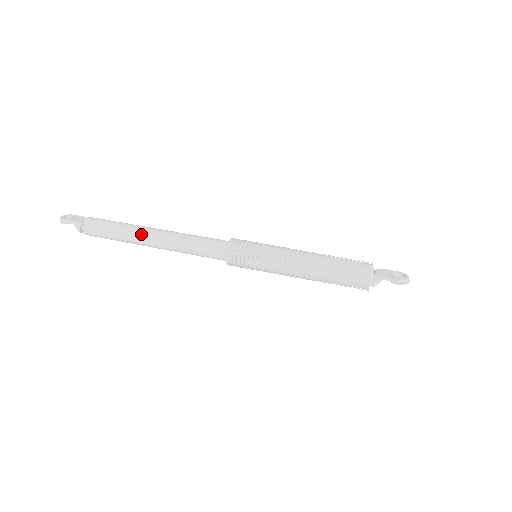
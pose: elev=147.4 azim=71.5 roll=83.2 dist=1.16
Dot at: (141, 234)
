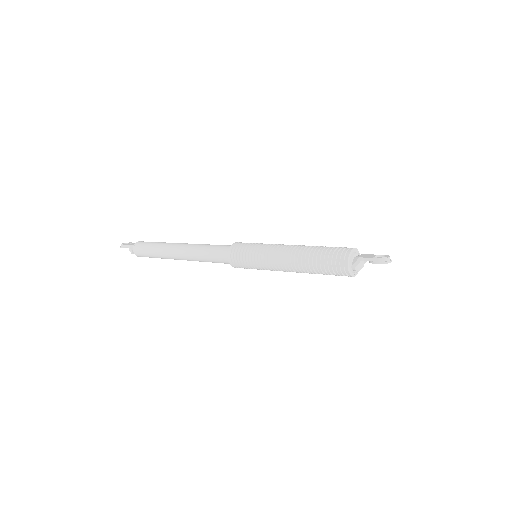
Dot at: (171, 247)
